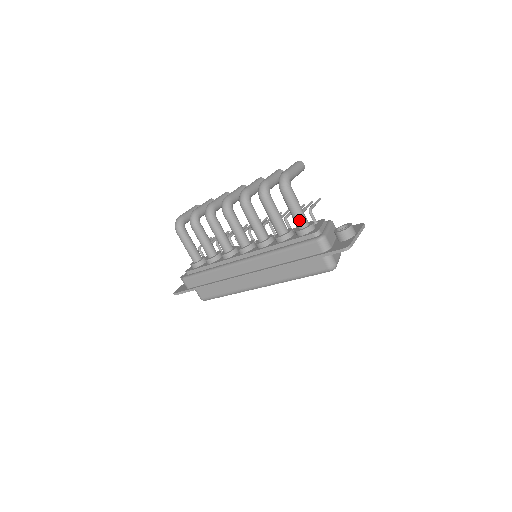
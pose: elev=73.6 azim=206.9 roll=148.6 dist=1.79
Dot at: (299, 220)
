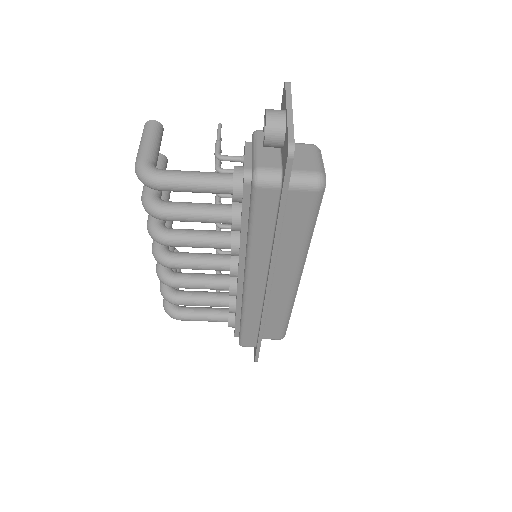
Dot at: (216, 188)
